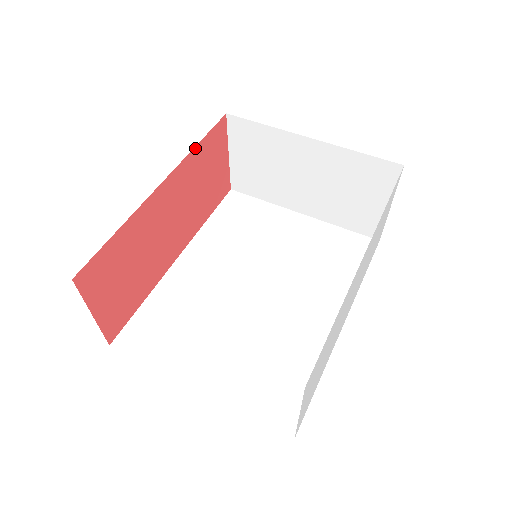
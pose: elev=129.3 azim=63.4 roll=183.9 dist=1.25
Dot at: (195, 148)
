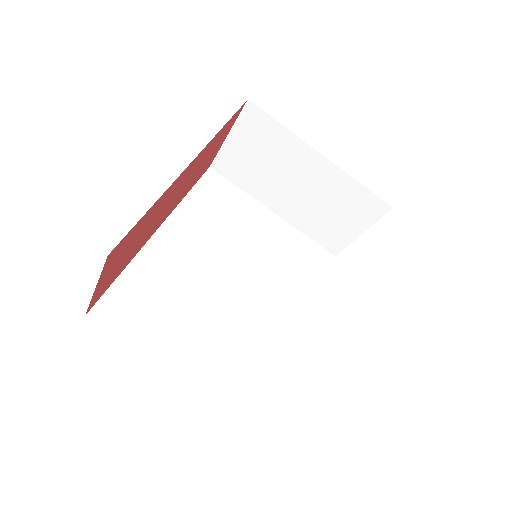
Dot at: (220, 130)
